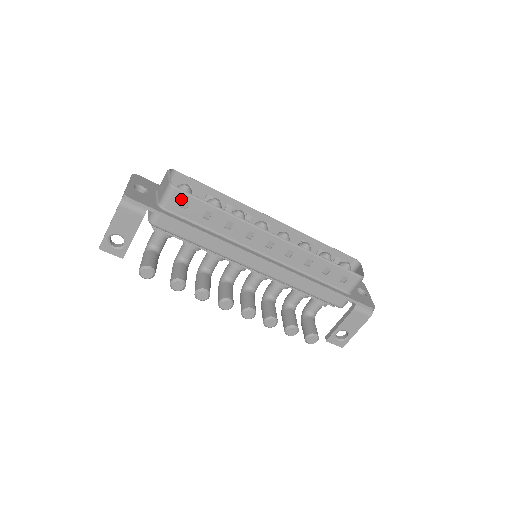
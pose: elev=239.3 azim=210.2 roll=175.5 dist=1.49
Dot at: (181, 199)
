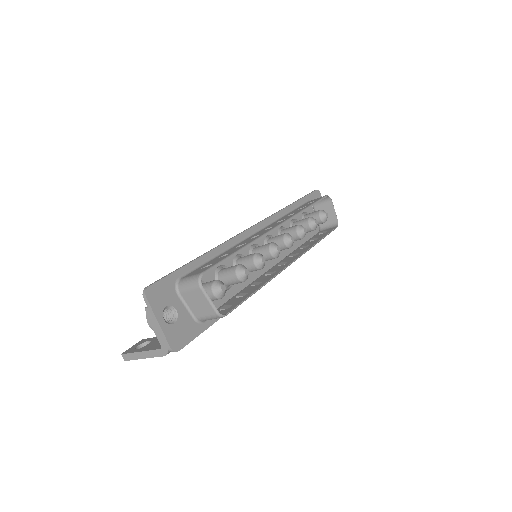
Dot at: occluded
